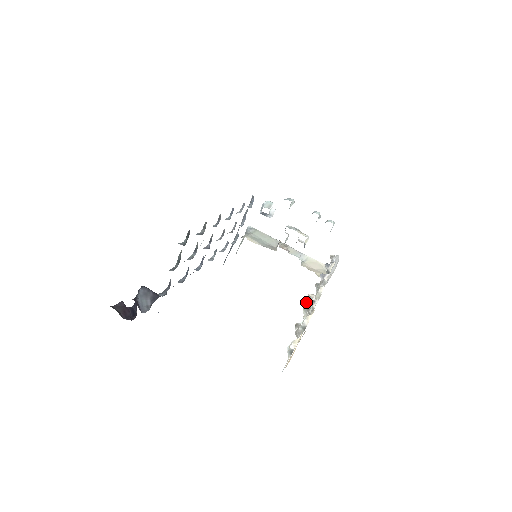
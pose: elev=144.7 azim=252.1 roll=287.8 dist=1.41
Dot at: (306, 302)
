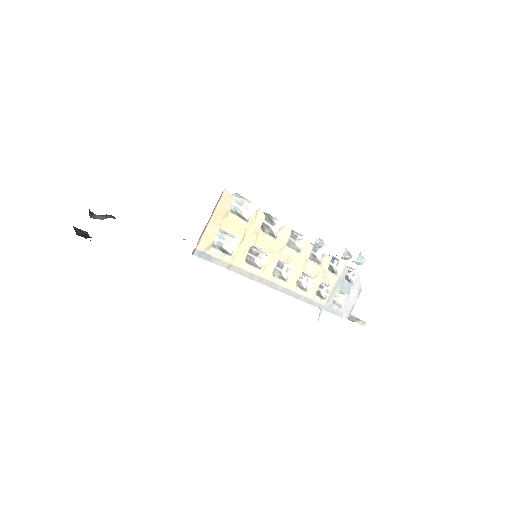
Dot at: occluded
